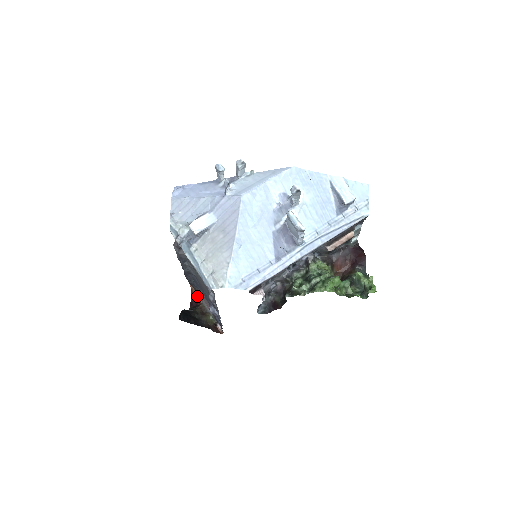
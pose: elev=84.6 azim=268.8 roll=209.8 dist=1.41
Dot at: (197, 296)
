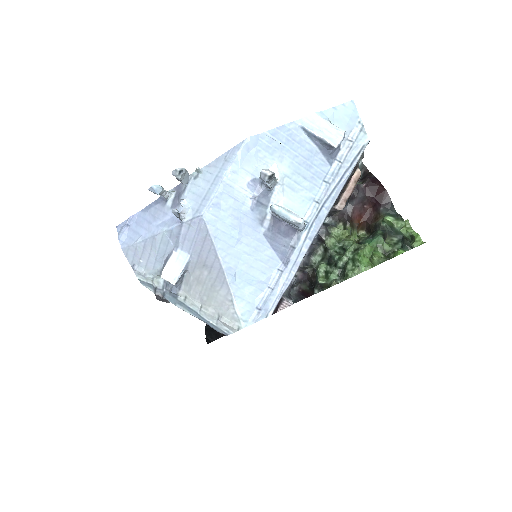
Dot at: occluded
